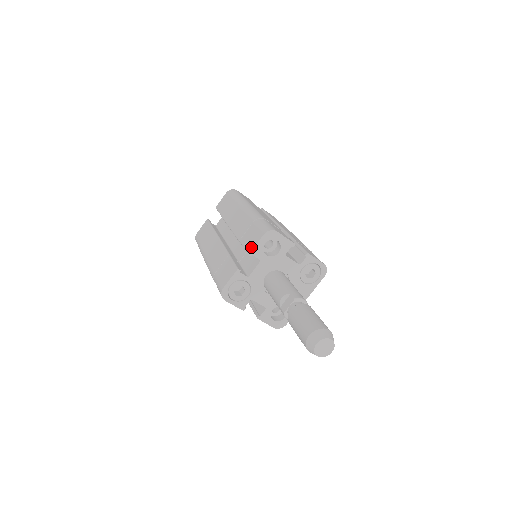
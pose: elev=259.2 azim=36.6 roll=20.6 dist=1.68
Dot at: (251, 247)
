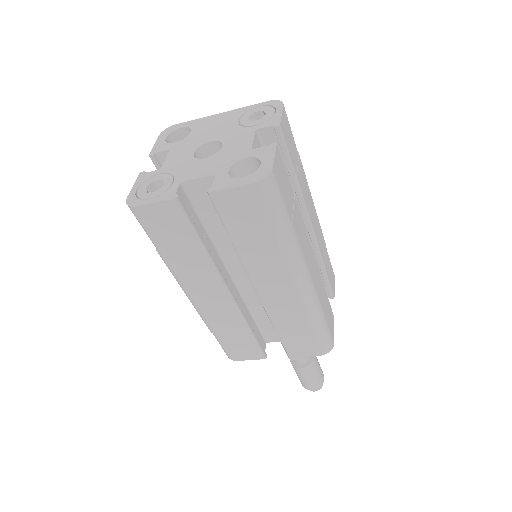
Dot at: (296, 355)
